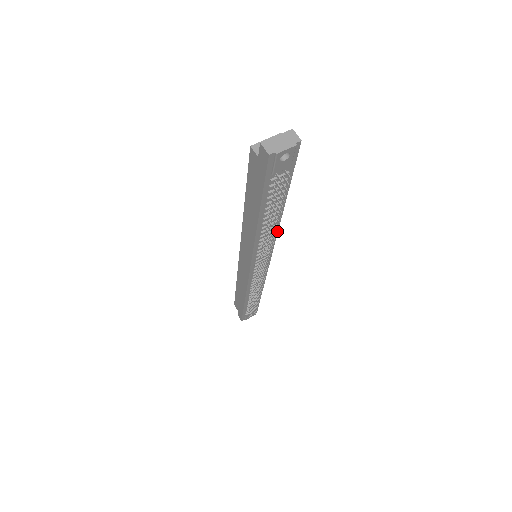
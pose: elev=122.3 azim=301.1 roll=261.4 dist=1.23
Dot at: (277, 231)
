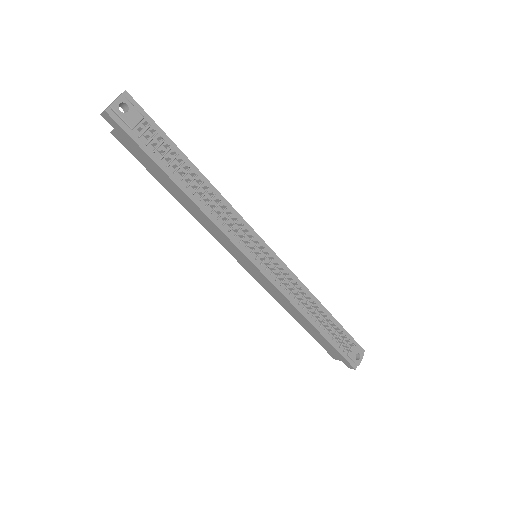
Dot at: (229, 204)
